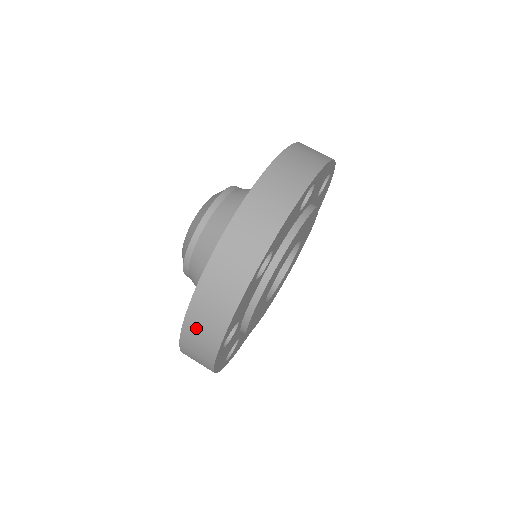
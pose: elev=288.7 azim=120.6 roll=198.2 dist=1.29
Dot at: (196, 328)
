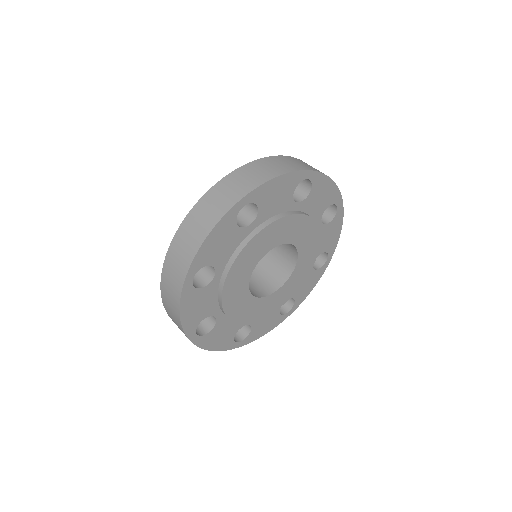
Dot at: (238, 178)
